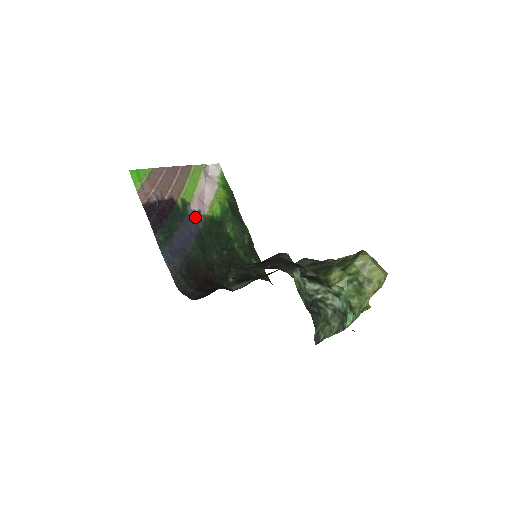
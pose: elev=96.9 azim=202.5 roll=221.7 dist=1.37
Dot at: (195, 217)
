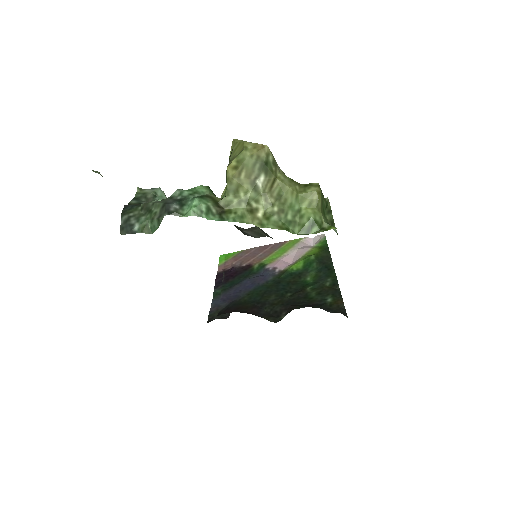
Dot at: (267, 273)
